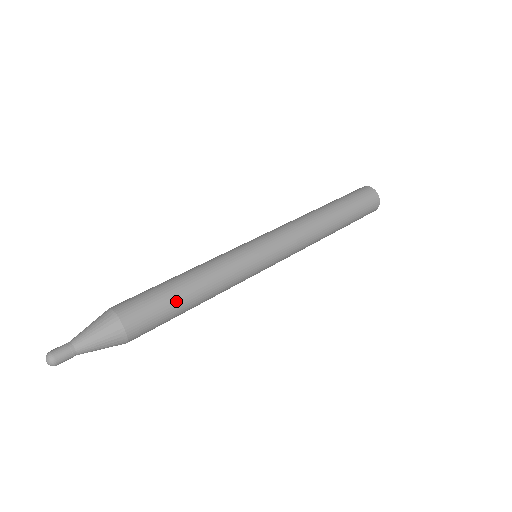
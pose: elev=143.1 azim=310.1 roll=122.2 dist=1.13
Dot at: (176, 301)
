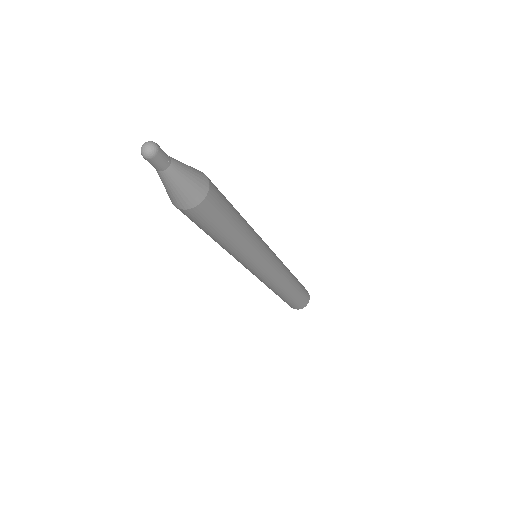
Dot at: occluded
